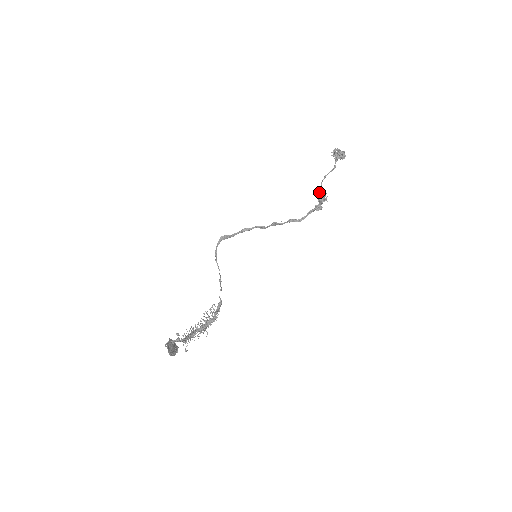
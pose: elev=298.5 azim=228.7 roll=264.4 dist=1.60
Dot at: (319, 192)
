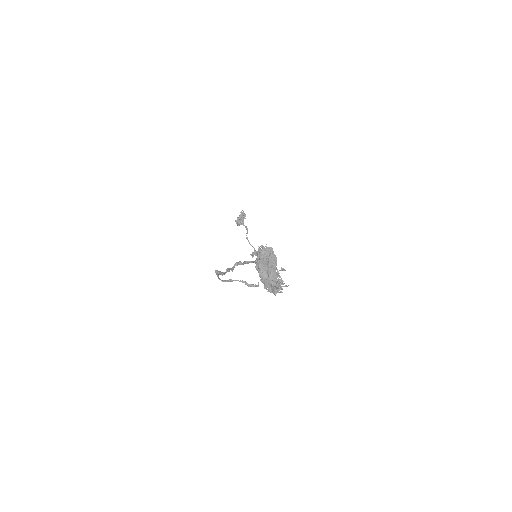
Dot at: (254, 250)
